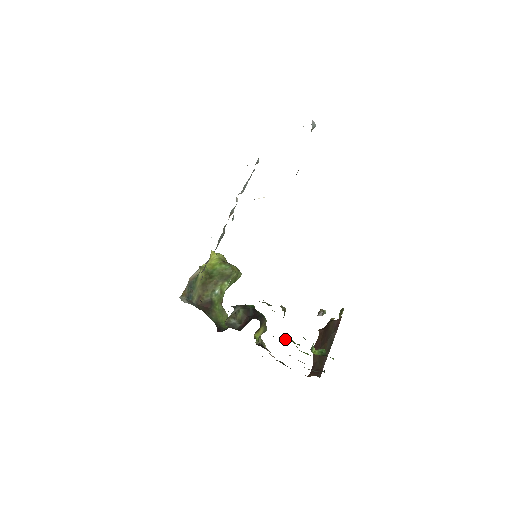
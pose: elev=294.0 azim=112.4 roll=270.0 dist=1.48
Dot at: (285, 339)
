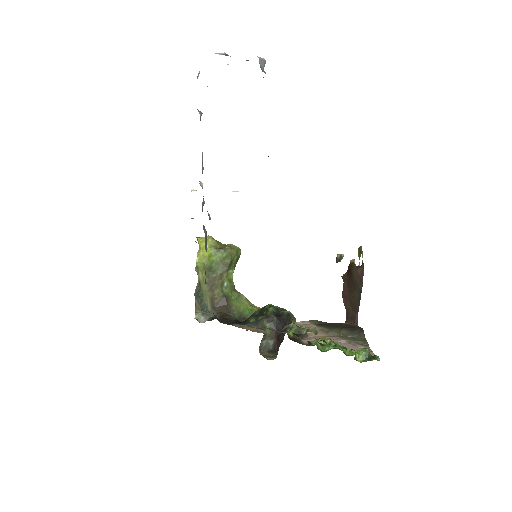
Dot at: (323, 343)
